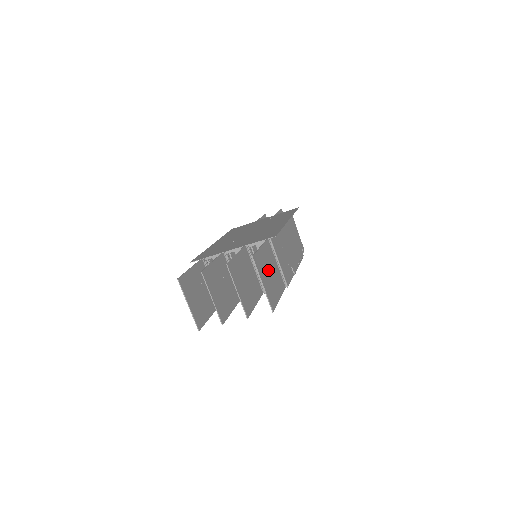
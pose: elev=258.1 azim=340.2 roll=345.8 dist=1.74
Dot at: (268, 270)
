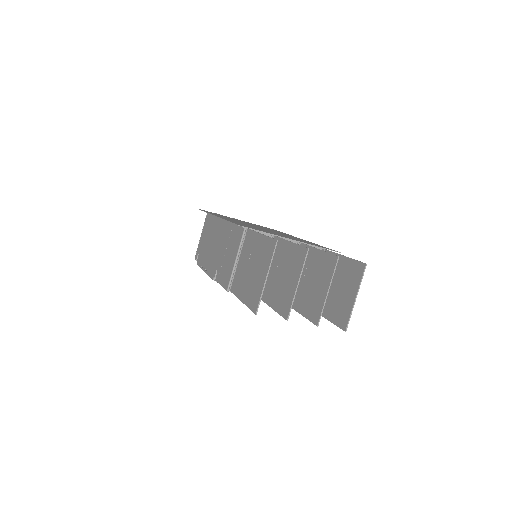
Dot at: (339, 283)
